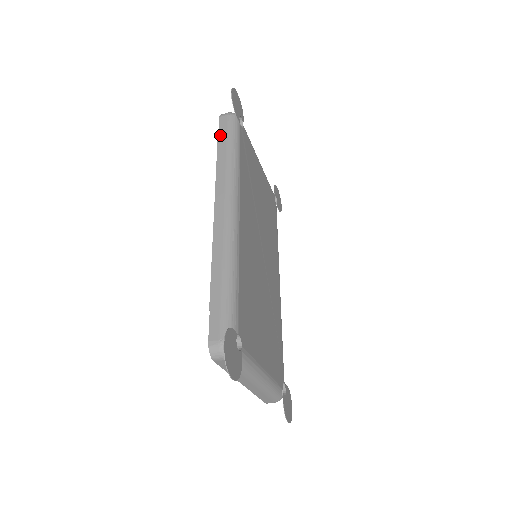
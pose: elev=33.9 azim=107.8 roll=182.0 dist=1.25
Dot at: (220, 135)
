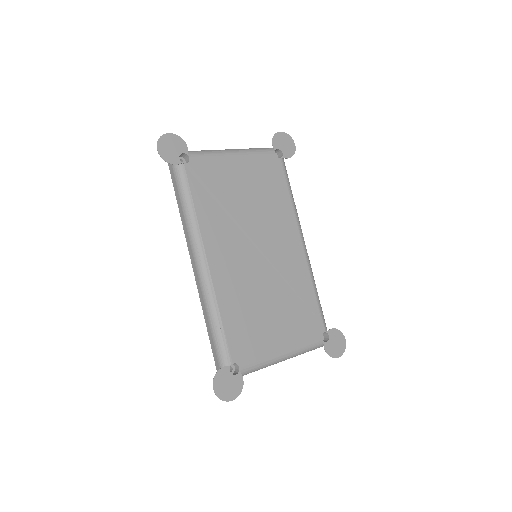
Dot at: (174, 186)
